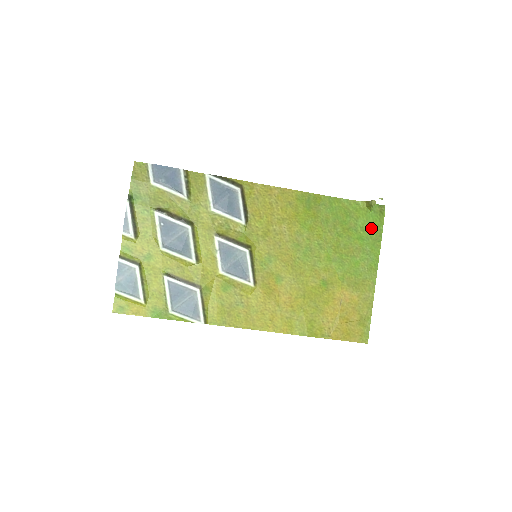
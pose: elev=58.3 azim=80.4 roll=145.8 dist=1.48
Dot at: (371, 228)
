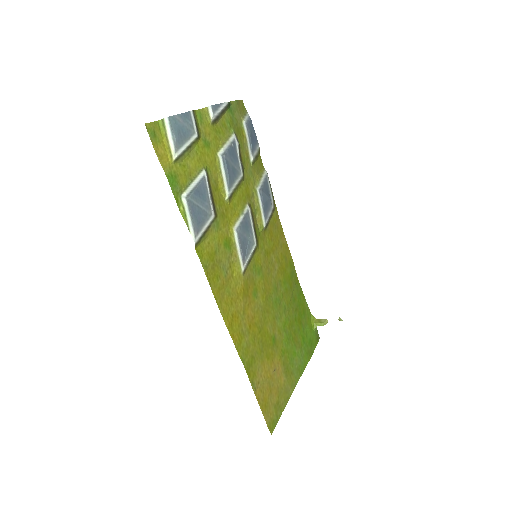
Dot at: (310, 340)
